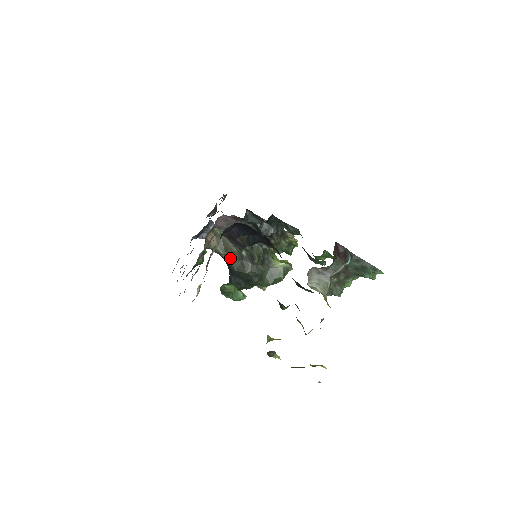
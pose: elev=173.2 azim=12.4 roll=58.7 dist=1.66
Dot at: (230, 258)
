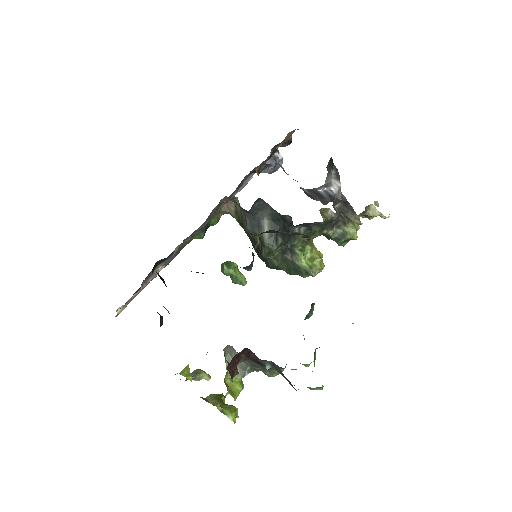
Dot at: (247, 234)
